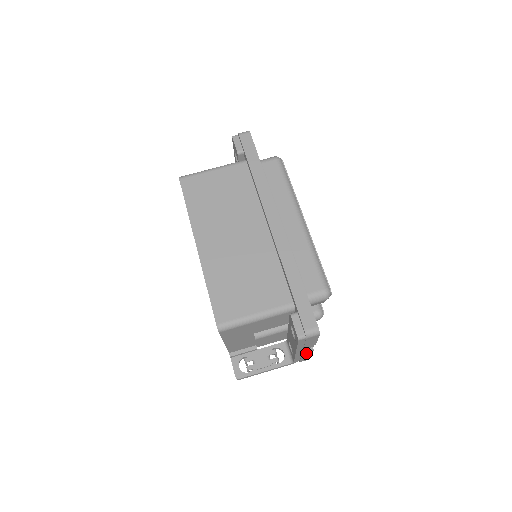
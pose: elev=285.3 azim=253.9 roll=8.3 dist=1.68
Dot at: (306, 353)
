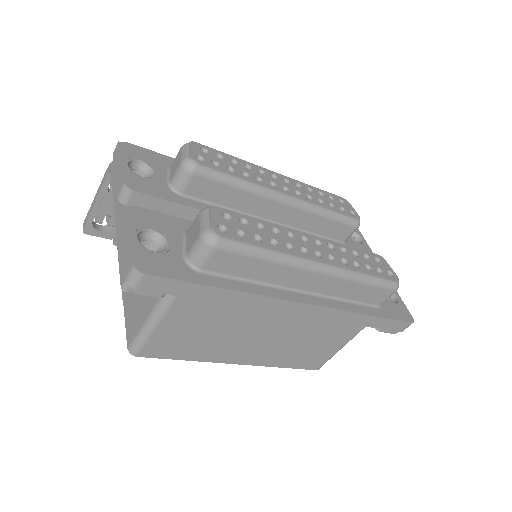
Dot at: occluded
